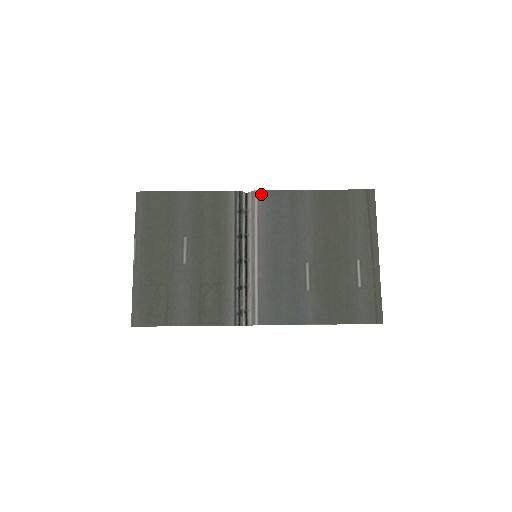
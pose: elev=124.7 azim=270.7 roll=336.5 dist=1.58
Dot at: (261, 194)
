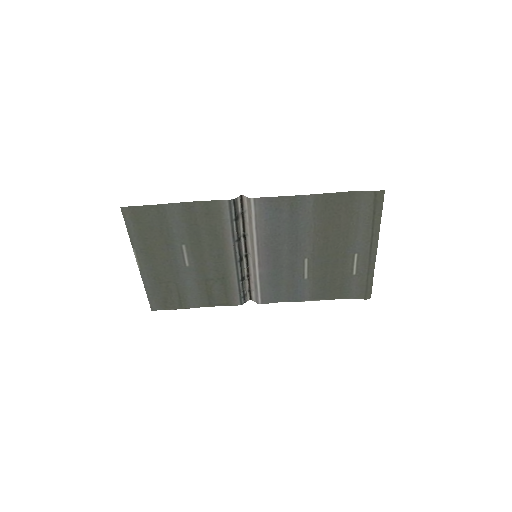
Dot at: (258, 202)
